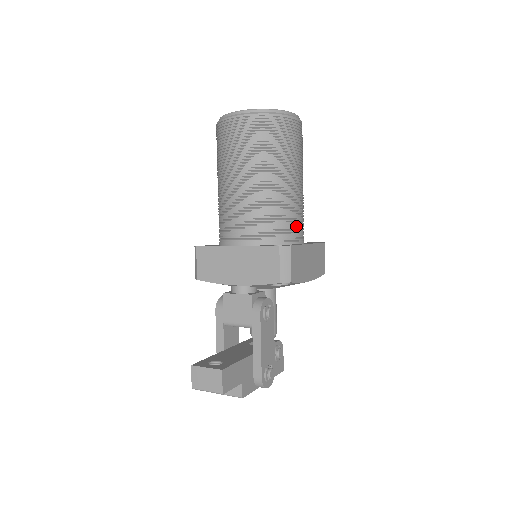
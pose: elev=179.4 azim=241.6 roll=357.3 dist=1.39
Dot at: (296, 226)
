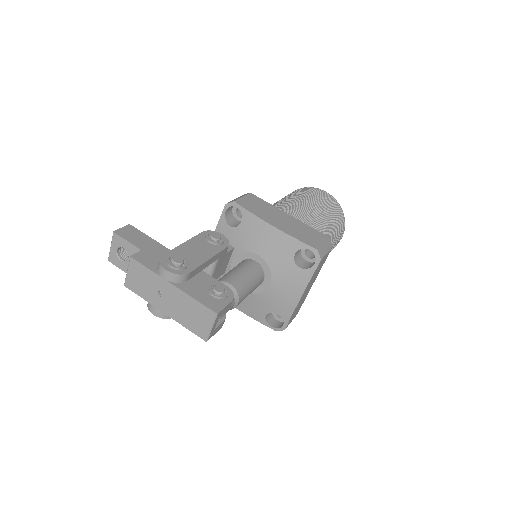
Dot at: occluded
